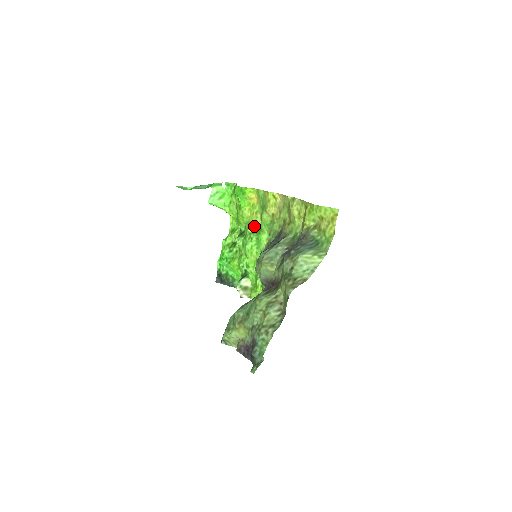
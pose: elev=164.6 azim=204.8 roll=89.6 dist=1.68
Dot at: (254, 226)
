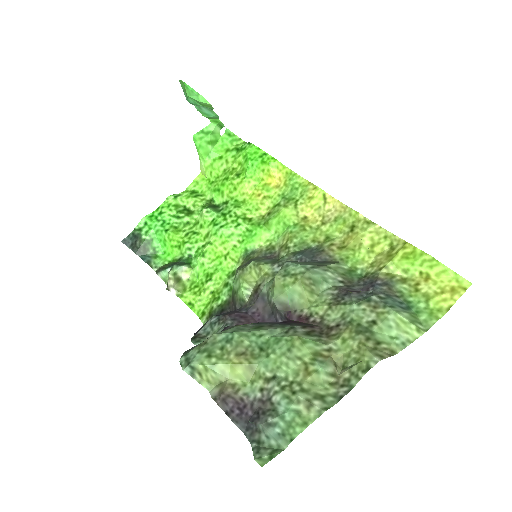
Dot at: (249, 211)
